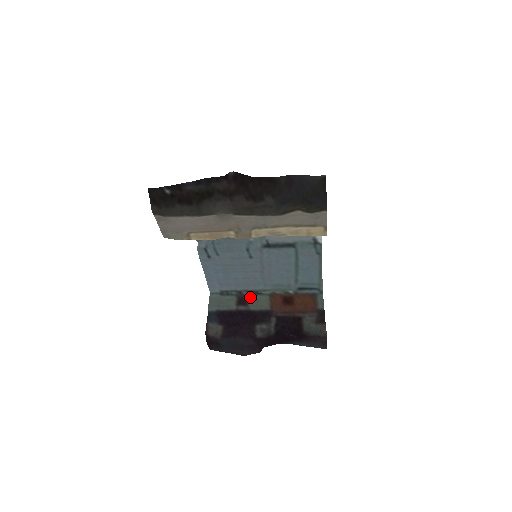
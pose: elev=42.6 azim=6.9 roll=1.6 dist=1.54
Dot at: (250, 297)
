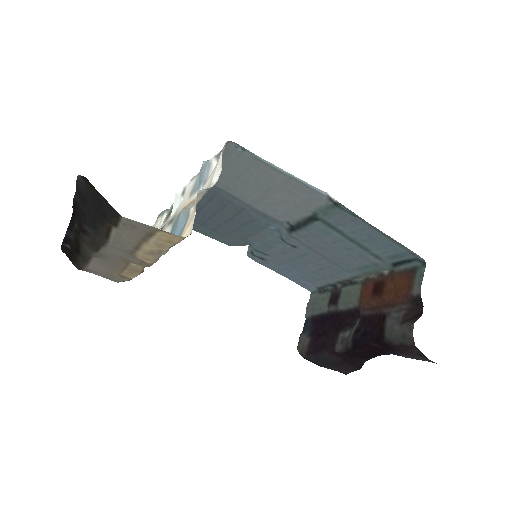
Dot at: (343, 290)
